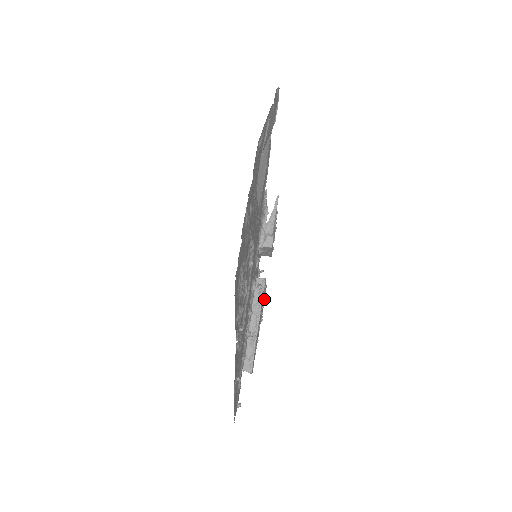
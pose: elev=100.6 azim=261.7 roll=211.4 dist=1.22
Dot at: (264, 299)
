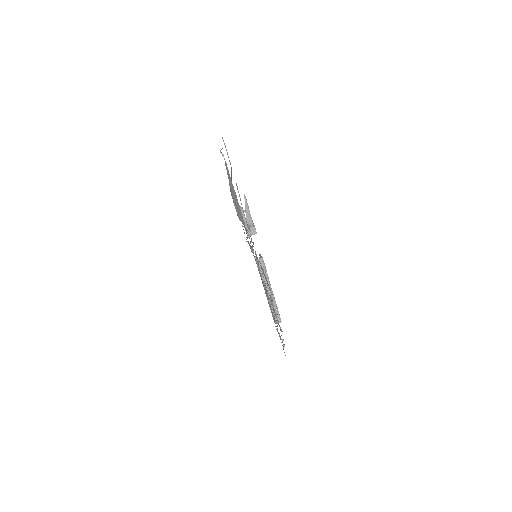
Dot at: occluded
